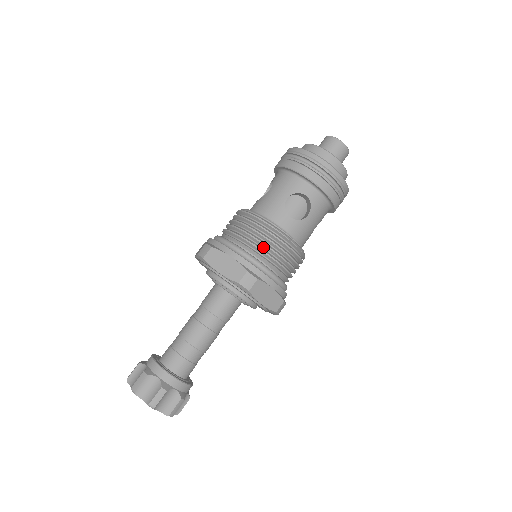
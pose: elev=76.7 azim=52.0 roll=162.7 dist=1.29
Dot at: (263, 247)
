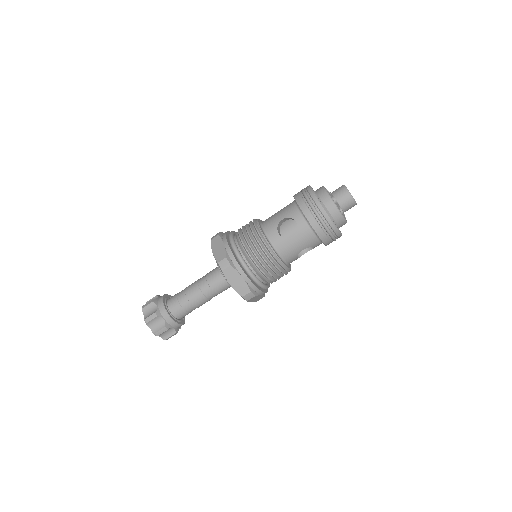
Dot at: (249, 247)
